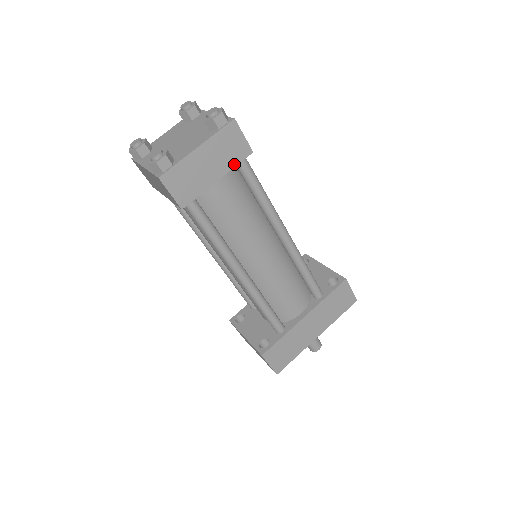
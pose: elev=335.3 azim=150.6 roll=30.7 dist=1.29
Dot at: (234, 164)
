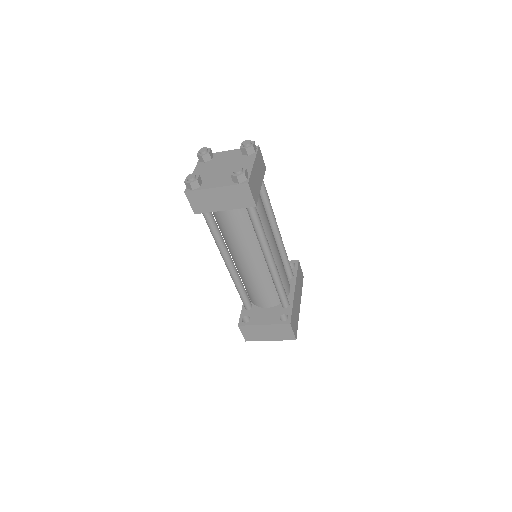
Dot at: (263, 176)
